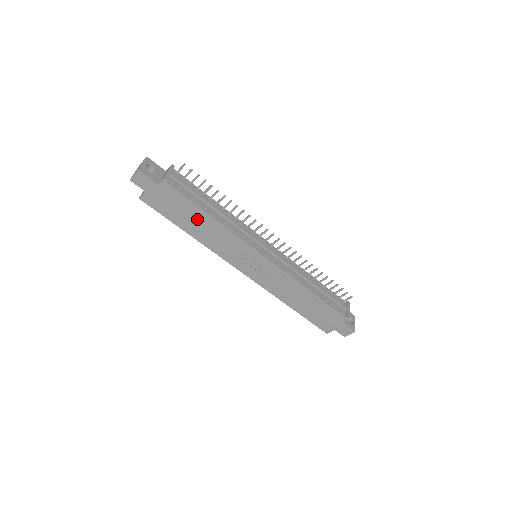
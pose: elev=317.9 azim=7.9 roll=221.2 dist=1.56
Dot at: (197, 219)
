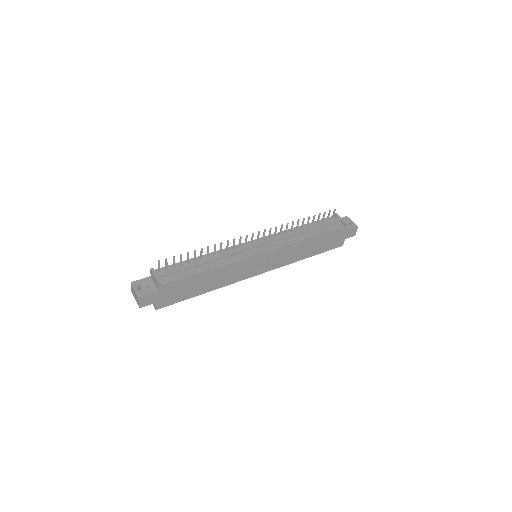
Dot at: (202, 281)
